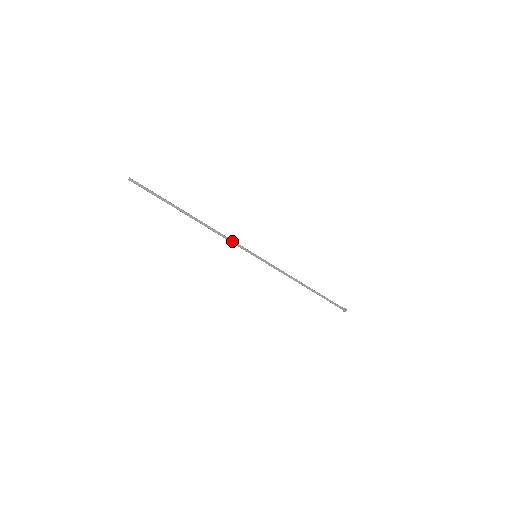
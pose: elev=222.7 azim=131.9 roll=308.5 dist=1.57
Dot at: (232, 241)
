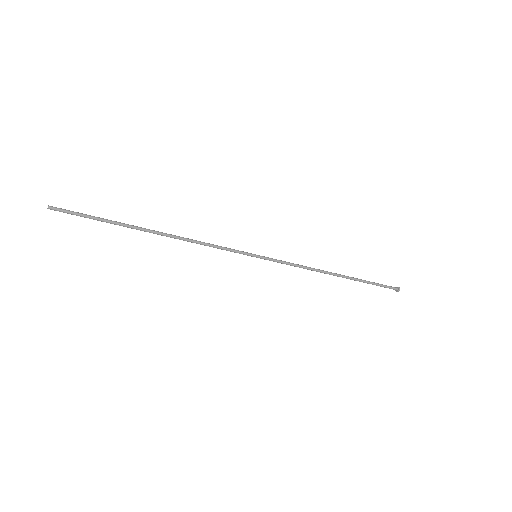
Dot at: (217, 247)
